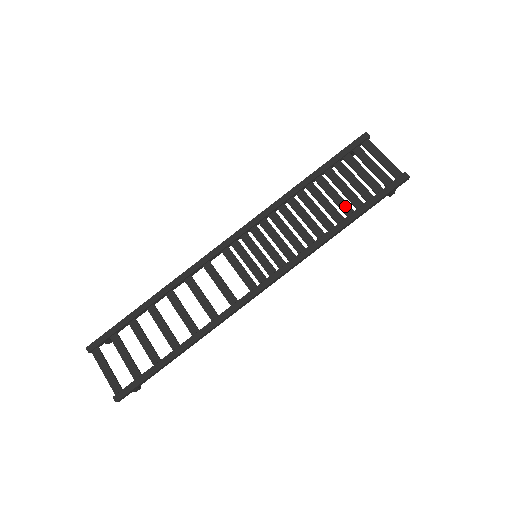
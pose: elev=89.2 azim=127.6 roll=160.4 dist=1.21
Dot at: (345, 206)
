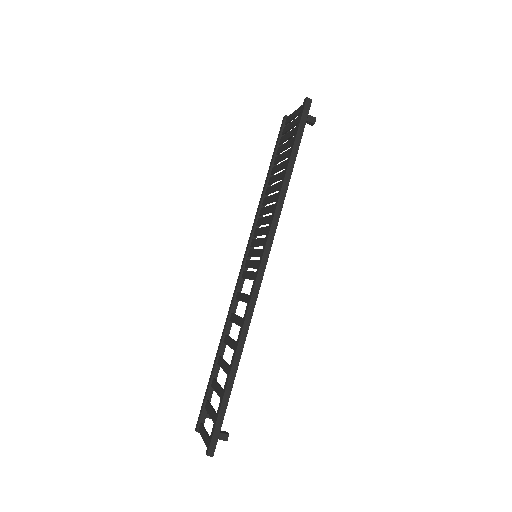
Dot at: (285, 163)
